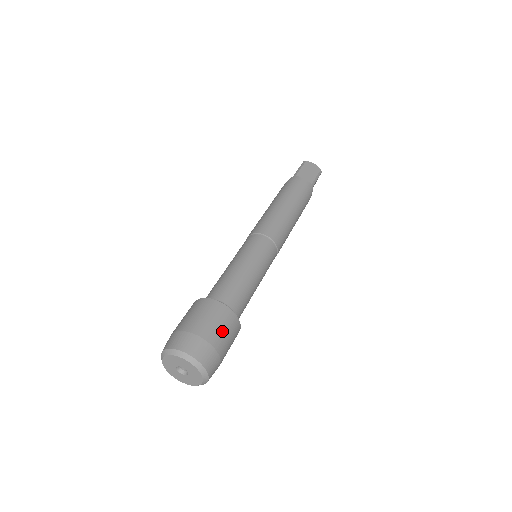
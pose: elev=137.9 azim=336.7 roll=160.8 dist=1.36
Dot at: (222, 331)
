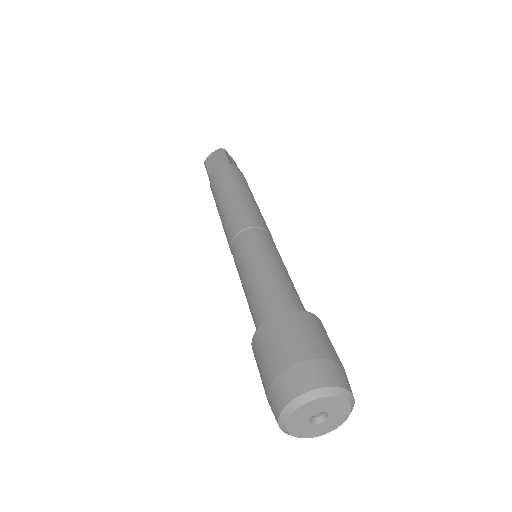
Dot at: (295, 339)
